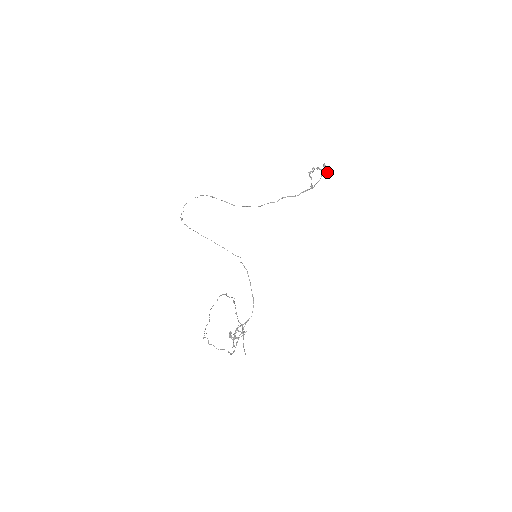
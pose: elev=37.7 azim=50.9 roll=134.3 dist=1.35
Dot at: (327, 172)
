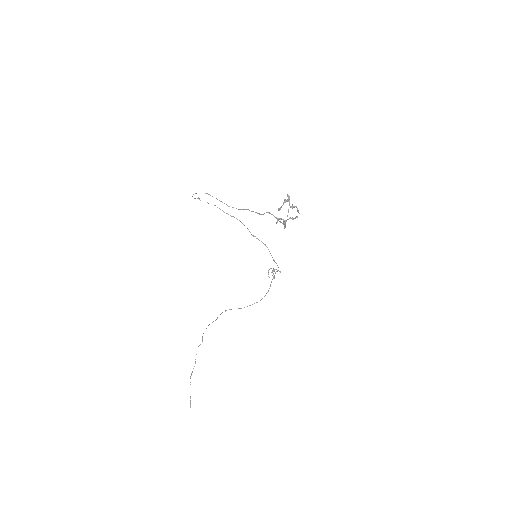
Dot at: (294, 218)
